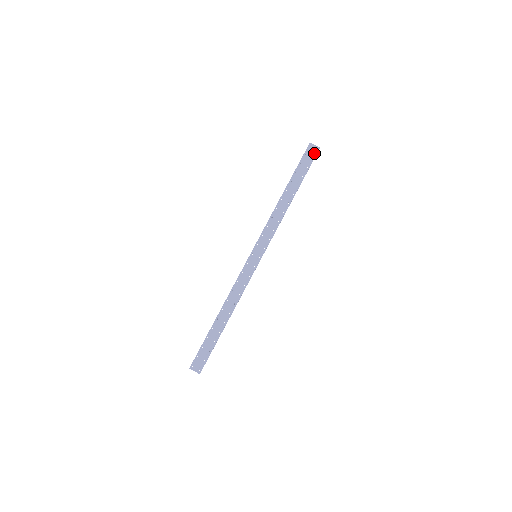
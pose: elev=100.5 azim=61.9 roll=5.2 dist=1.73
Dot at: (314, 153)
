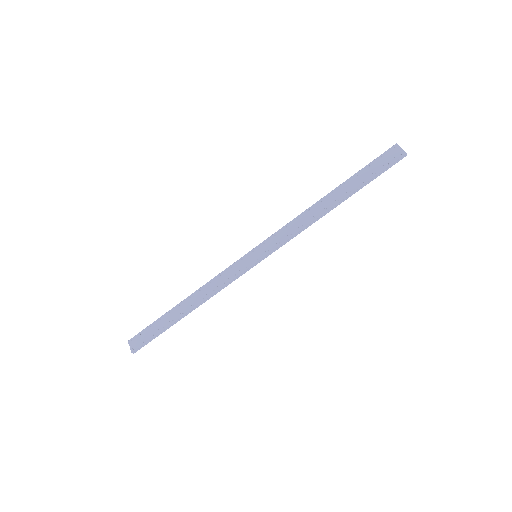
Dot at: (394, 158)
